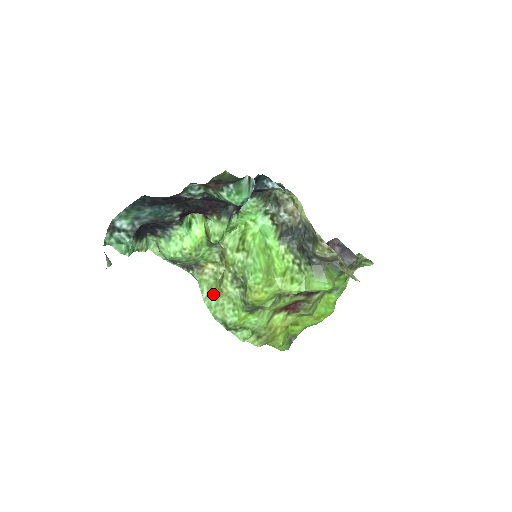
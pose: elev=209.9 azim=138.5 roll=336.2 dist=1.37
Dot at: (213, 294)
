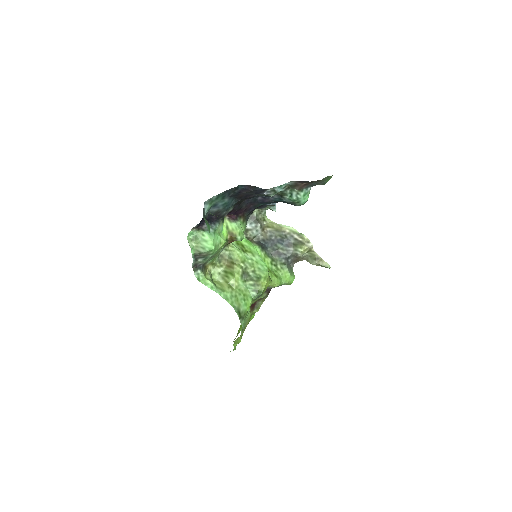
Dot at: (225, 288)
